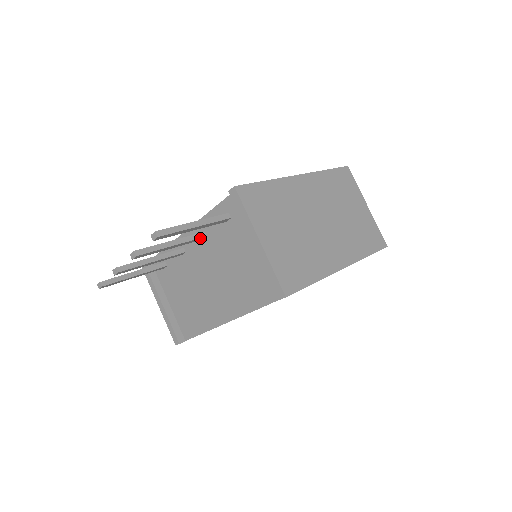
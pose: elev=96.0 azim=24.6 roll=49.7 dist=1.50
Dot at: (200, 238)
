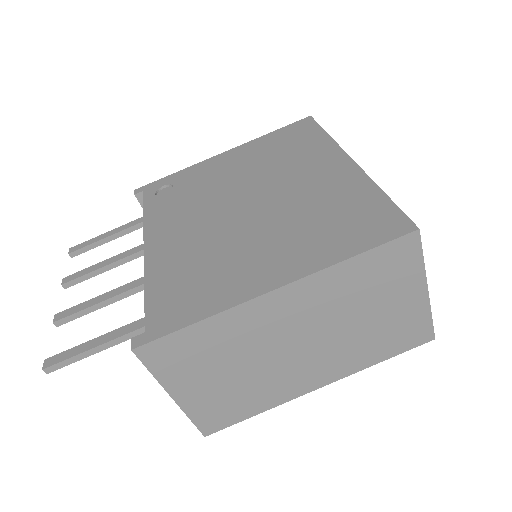
Dot at: occluded
